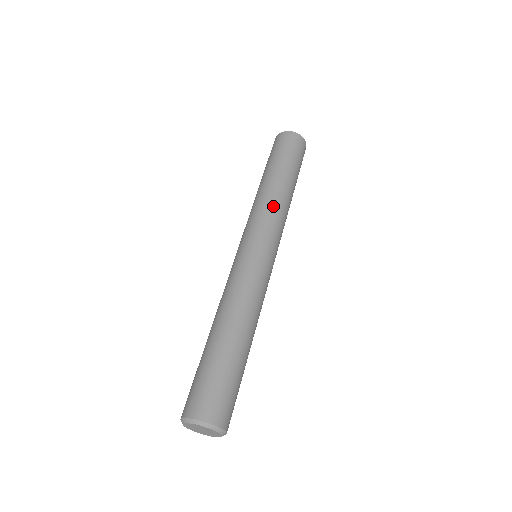
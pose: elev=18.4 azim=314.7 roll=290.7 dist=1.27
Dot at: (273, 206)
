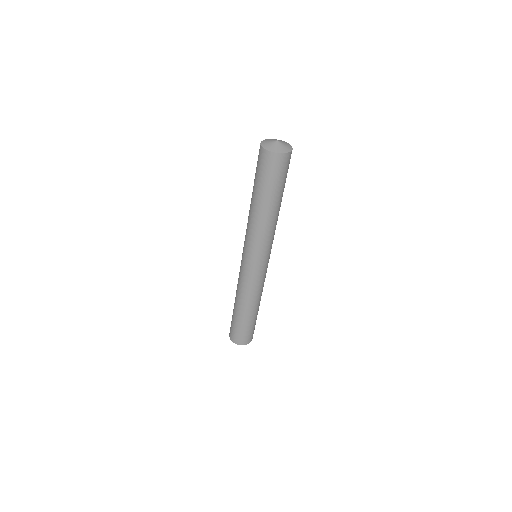
Dot at: (256, 233)
